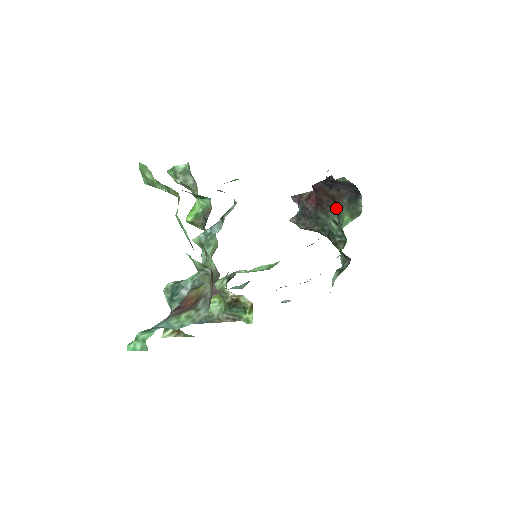
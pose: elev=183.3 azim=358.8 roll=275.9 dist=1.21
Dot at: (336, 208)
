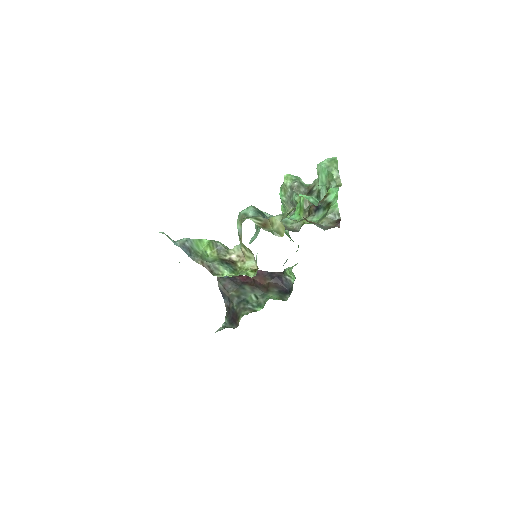
Dot at: (263, 291)
